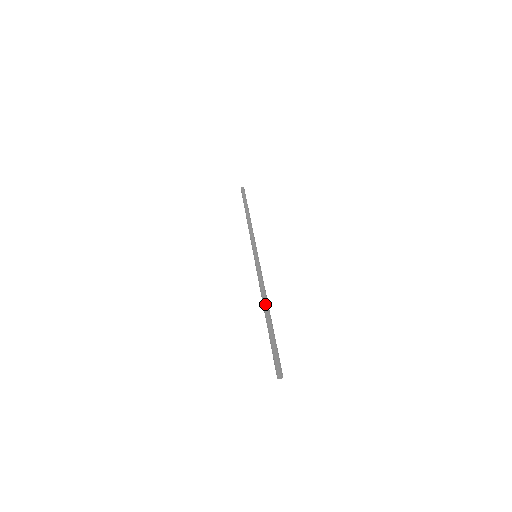
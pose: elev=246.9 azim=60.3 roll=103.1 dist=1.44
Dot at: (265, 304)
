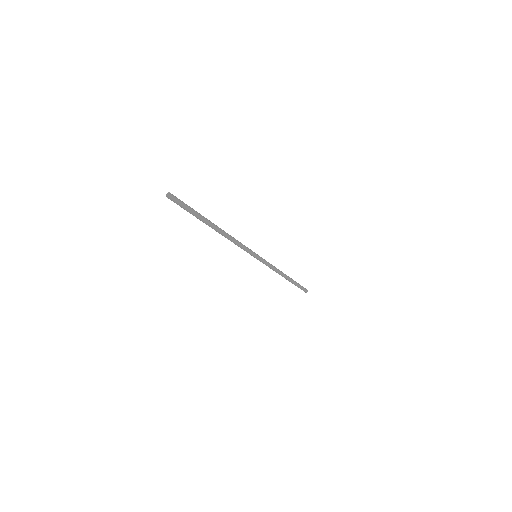
Dot at: occluded
